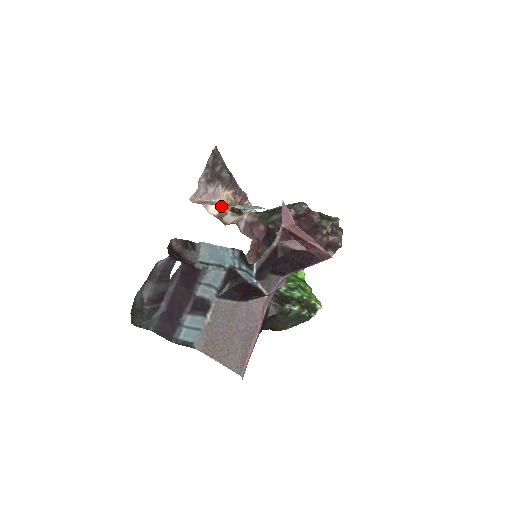
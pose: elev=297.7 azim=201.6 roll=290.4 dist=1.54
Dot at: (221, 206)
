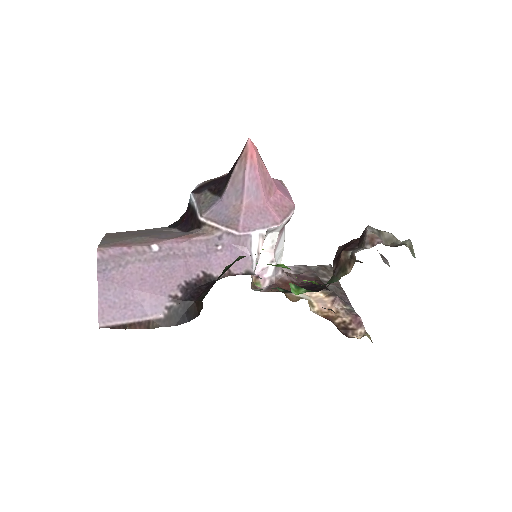
Dot at: (302, 295)
